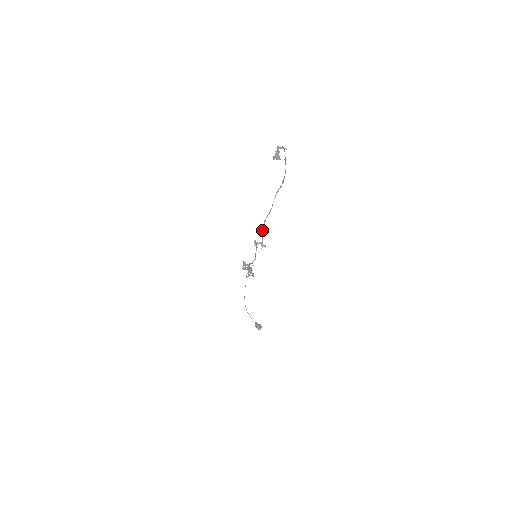
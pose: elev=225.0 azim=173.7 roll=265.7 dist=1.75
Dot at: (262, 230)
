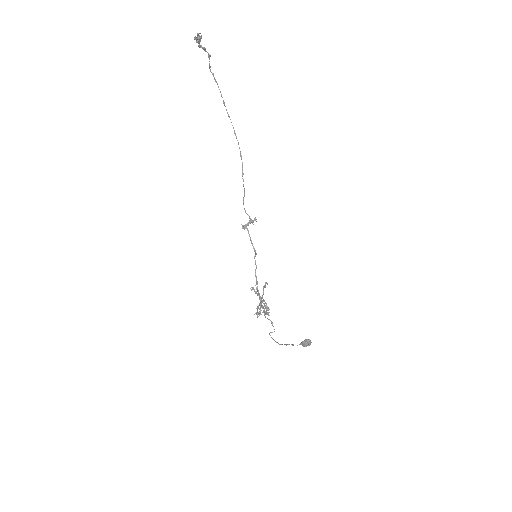
Dot at: (244, 209)
